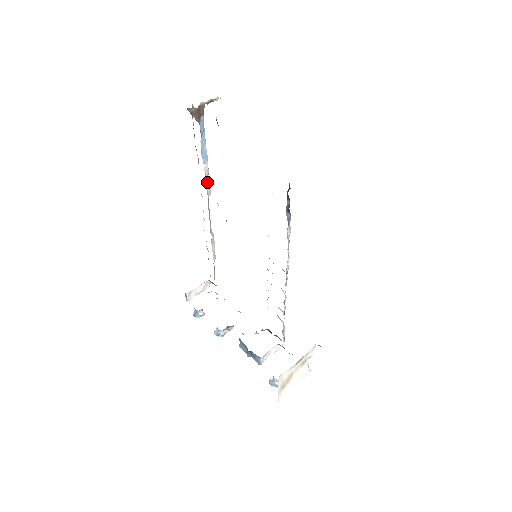
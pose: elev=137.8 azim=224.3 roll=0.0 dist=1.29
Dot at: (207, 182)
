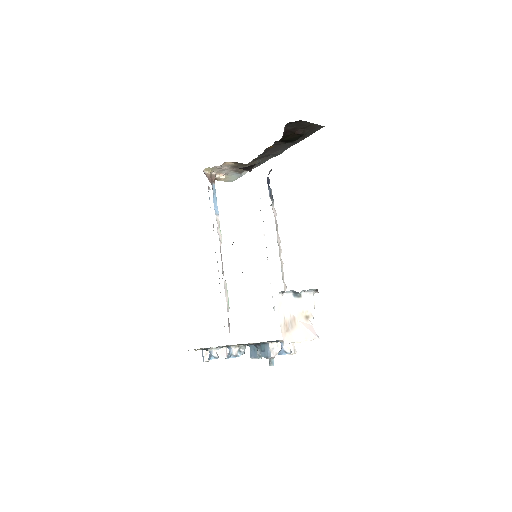
Dot at: (219, 231)
